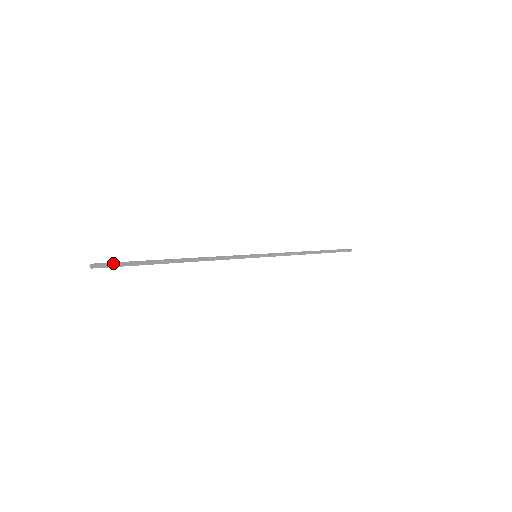
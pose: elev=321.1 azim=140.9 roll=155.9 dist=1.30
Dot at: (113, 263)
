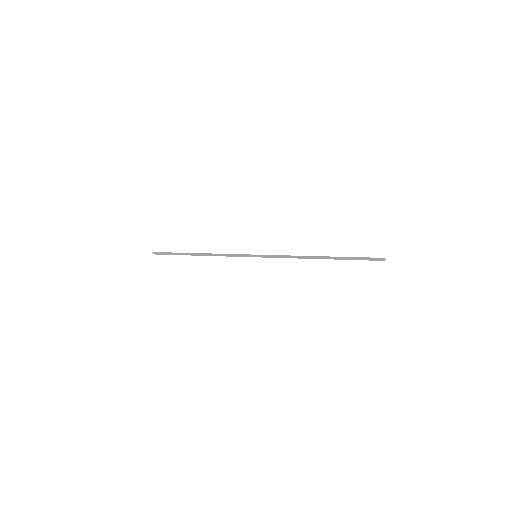
Dot at: (162, 253)
